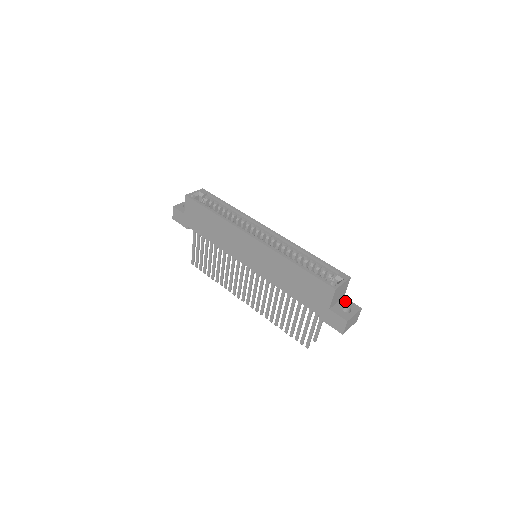
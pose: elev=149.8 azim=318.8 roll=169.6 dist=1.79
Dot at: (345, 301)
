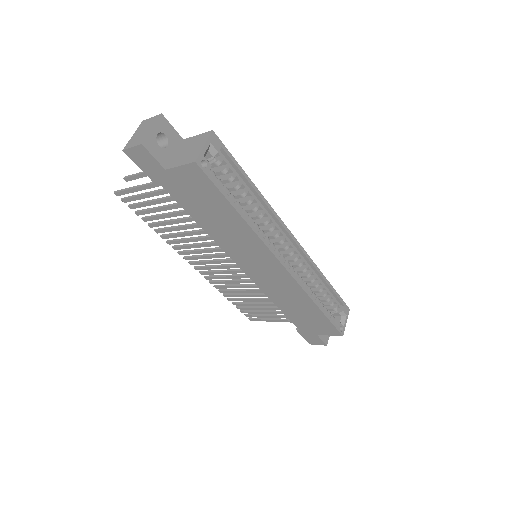
Dot at: occluded
